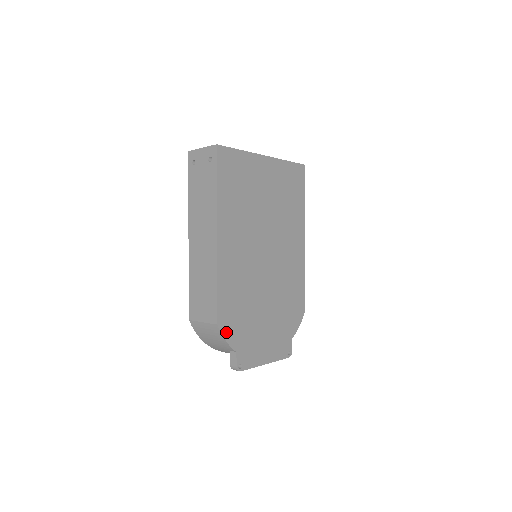
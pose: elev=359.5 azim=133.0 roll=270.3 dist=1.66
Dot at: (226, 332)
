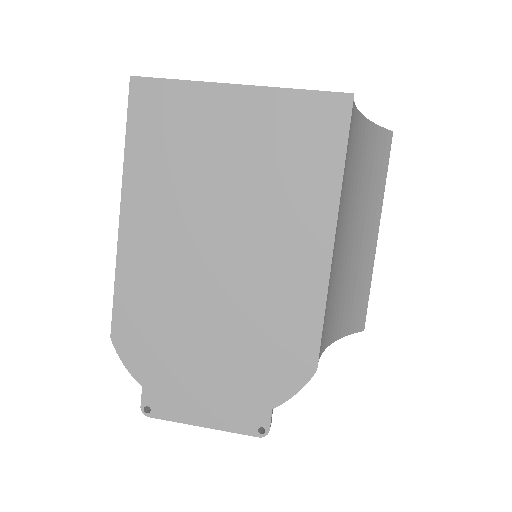
Dot at: (126, 353)
